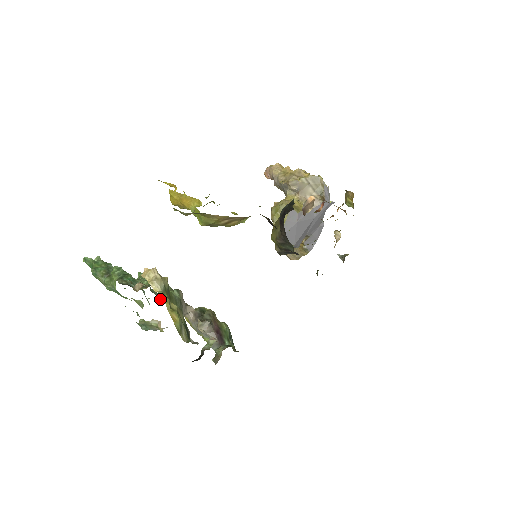
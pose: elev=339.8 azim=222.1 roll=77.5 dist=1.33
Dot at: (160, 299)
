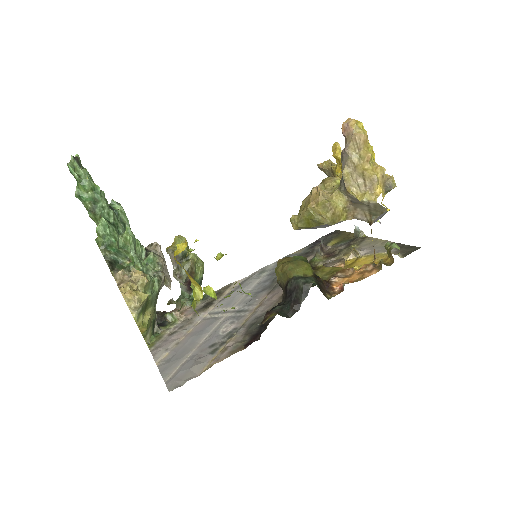
Dot at: (144, 251)
